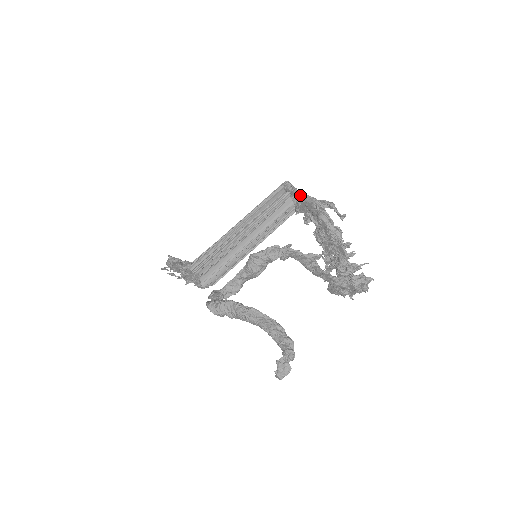
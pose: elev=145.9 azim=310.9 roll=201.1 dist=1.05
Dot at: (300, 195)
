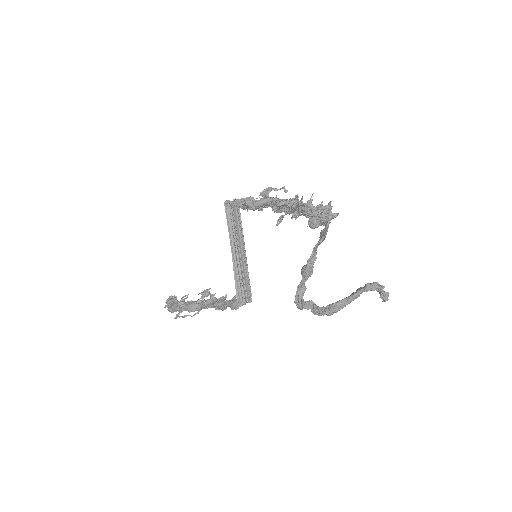
Dot at: (254, 205)
